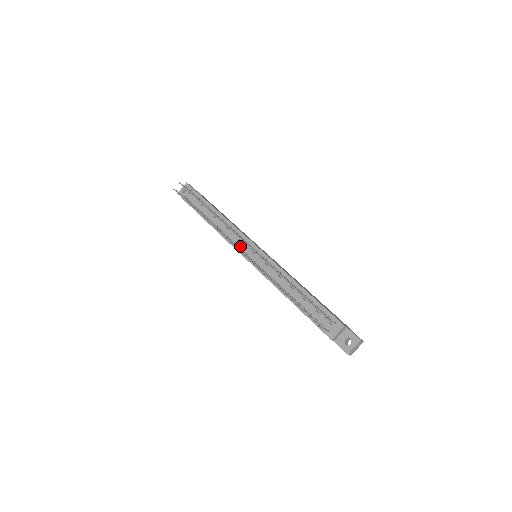
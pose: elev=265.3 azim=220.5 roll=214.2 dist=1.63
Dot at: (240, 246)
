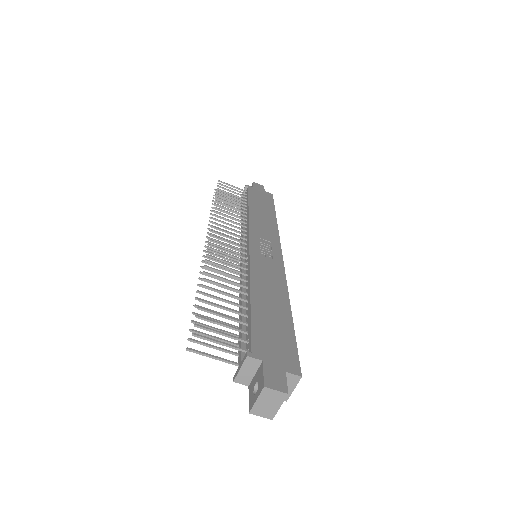
Dot at: occluded
